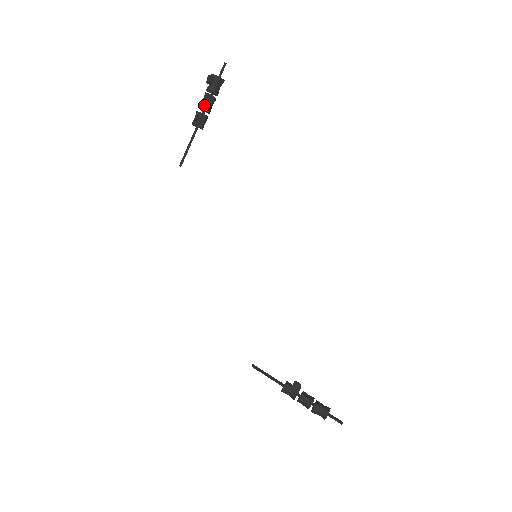
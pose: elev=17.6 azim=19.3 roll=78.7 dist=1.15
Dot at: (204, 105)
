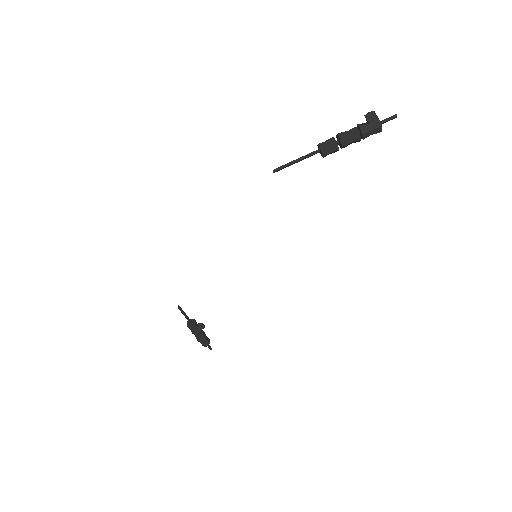
Dot at: (347, 144)
